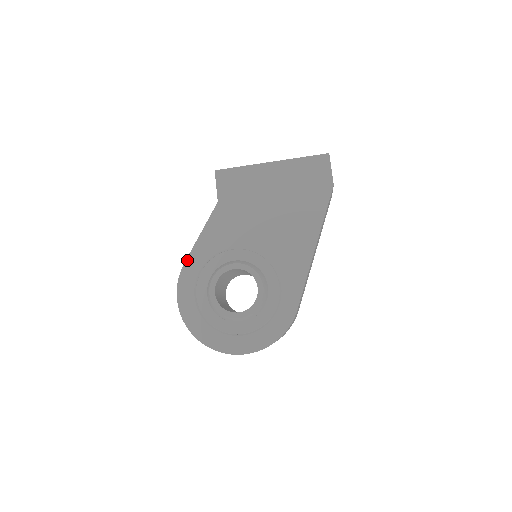
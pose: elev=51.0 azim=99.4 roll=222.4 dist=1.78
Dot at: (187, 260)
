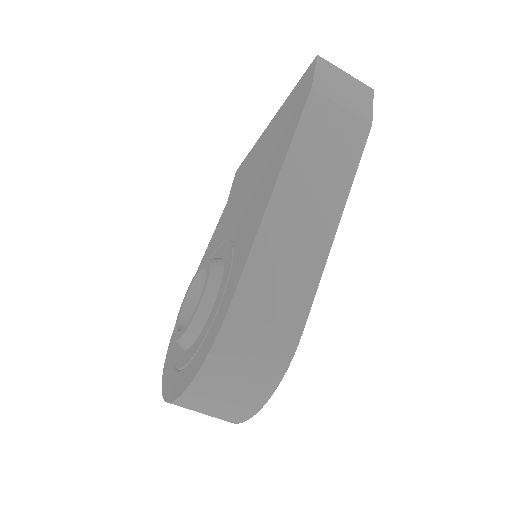
Dot at: occluded
